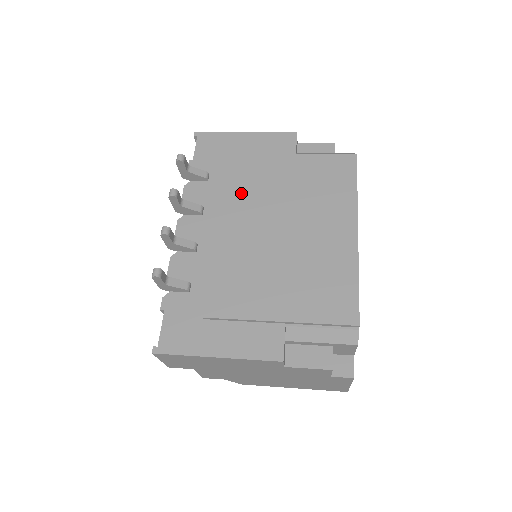
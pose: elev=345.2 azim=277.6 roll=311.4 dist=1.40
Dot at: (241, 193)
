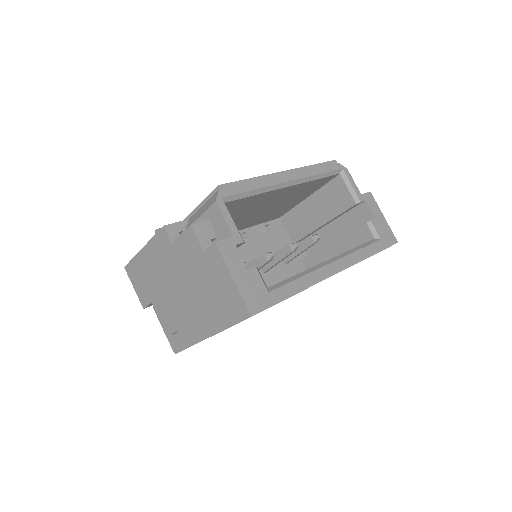
Dot at: occluded
